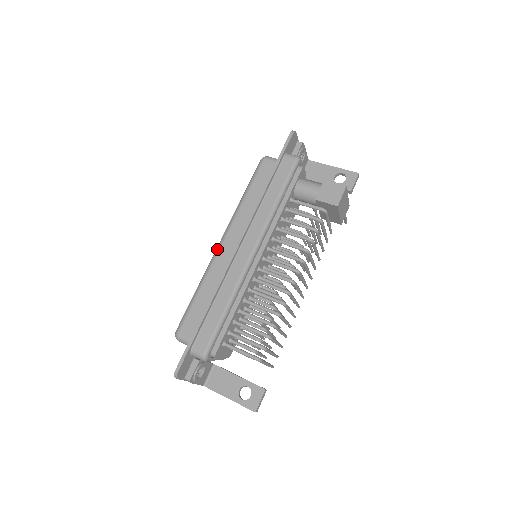
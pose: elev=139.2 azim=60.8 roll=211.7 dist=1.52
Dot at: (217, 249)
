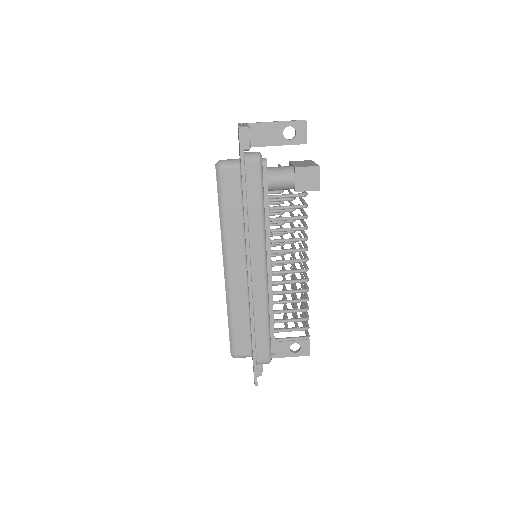
Dot at: (226, 278)
